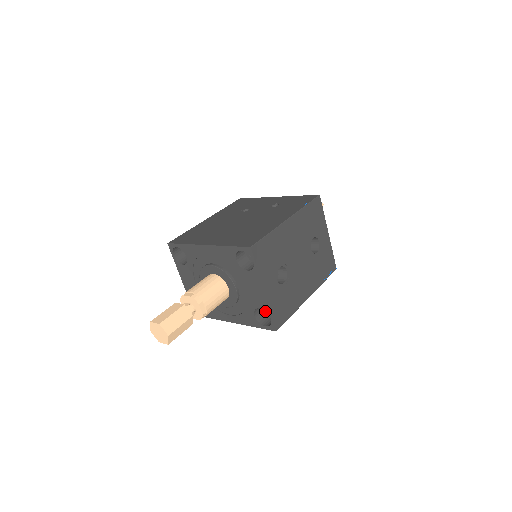
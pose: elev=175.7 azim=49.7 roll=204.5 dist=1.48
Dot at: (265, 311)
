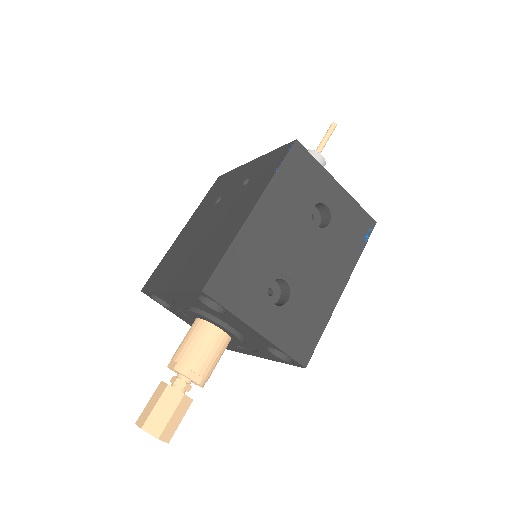
Dot at: occluded
